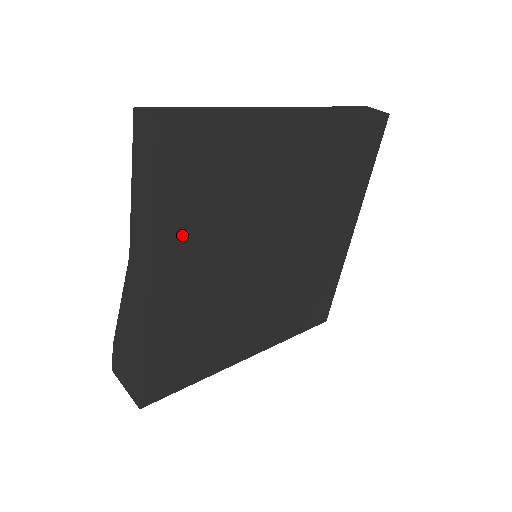
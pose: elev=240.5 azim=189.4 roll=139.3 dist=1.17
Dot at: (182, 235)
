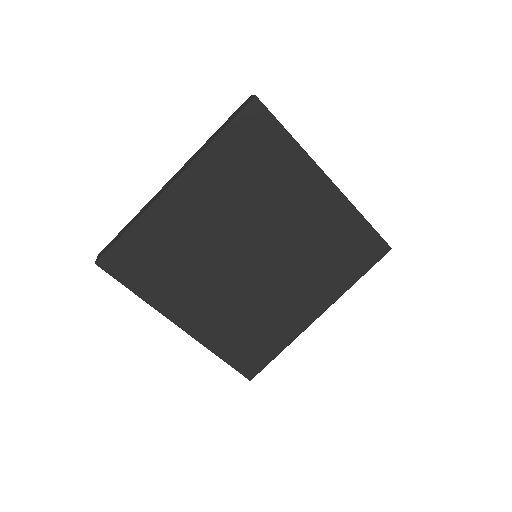
Dot at: (169, 292)
